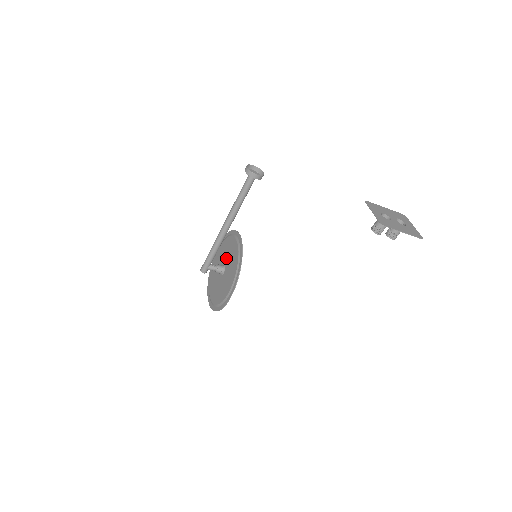
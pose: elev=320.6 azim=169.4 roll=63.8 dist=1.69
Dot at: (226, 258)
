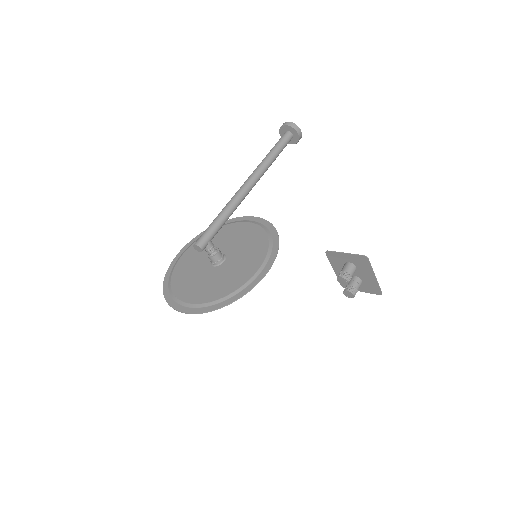
Dot at: (221, 246)
